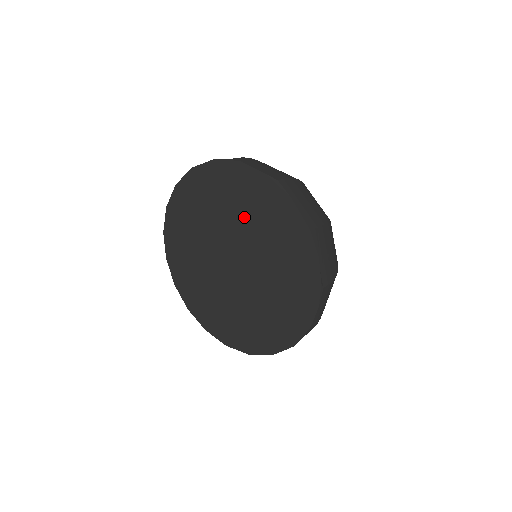
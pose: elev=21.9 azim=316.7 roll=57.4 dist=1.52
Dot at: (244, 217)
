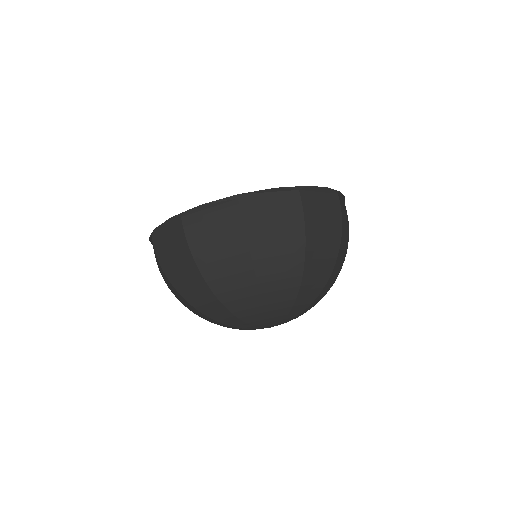
Dot at: occluded
